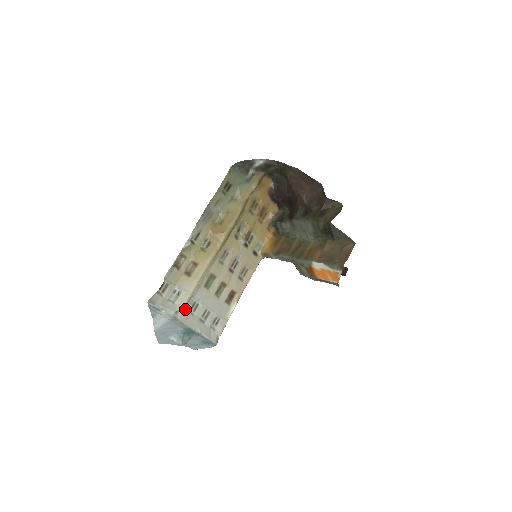
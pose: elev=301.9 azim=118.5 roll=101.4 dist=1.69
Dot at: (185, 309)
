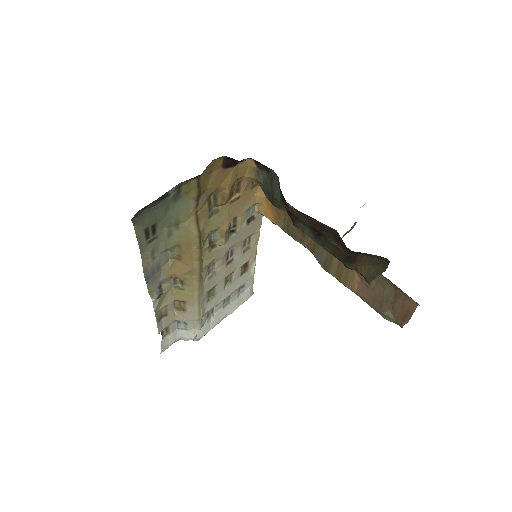
Dot at: (202, 326)
